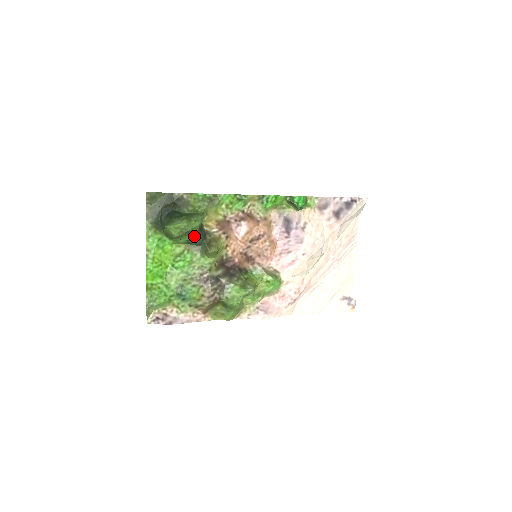
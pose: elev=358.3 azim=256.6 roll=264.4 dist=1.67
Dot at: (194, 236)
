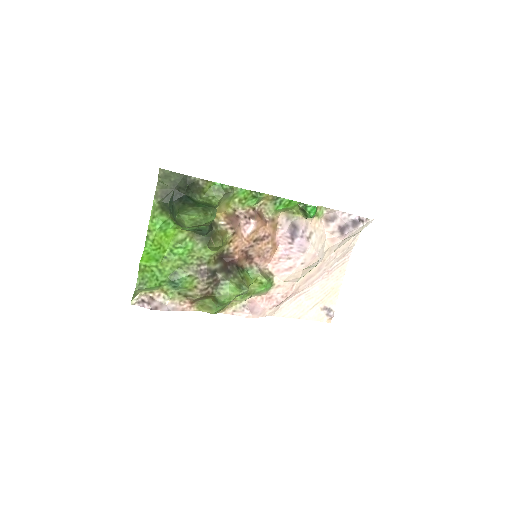
Dot at: (202, 226)
